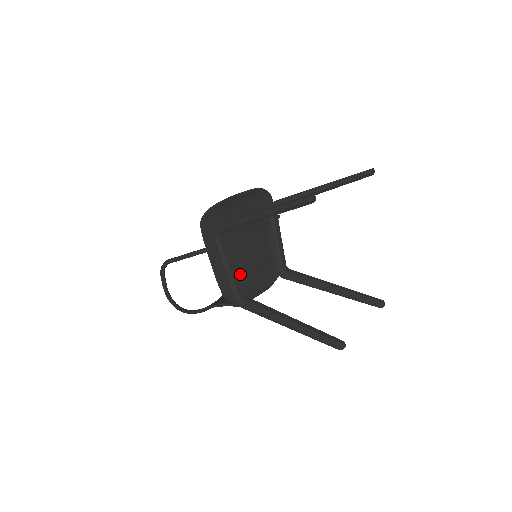
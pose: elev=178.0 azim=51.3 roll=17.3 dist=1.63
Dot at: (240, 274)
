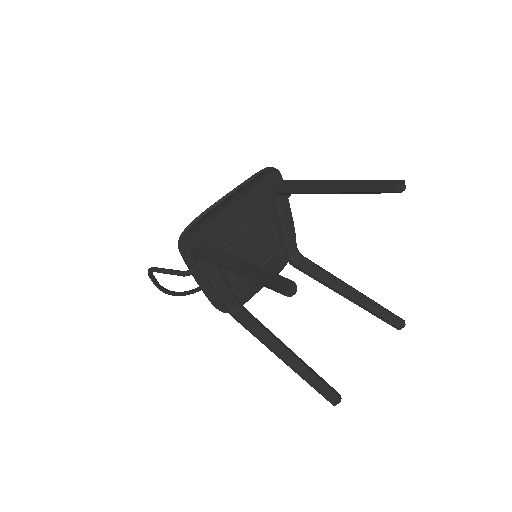
Dot at: (236, 280)
